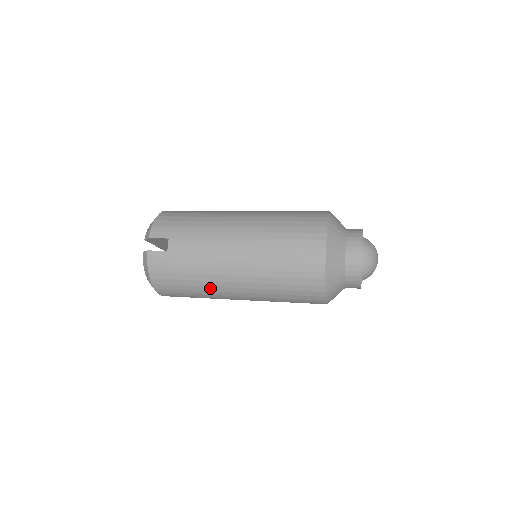
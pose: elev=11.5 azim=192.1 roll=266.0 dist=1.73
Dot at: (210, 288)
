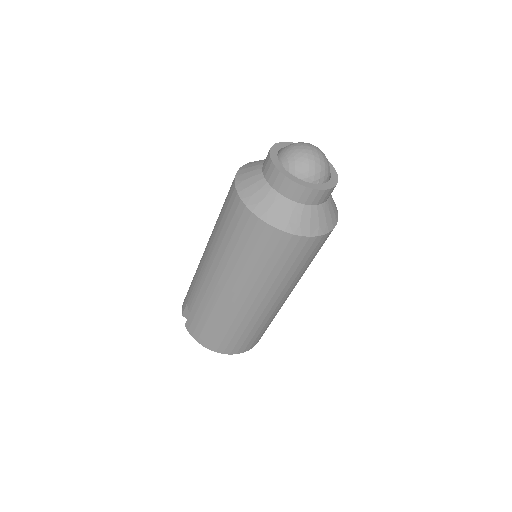
Dot at: (230, 315)
